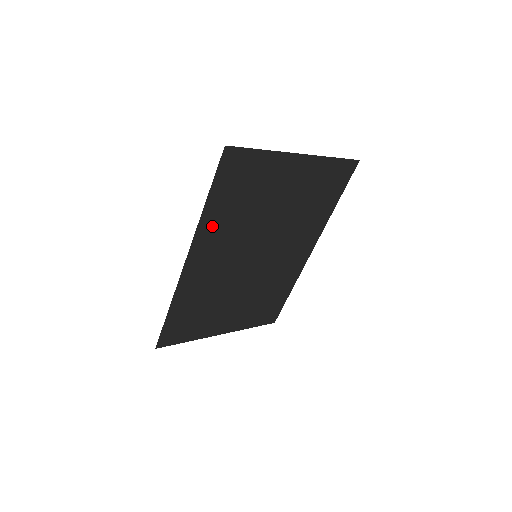
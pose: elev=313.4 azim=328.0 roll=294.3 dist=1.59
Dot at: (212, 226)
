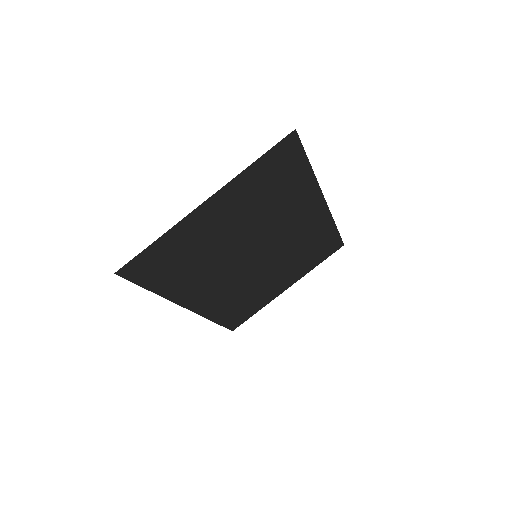
Dot at: (181, 288)
